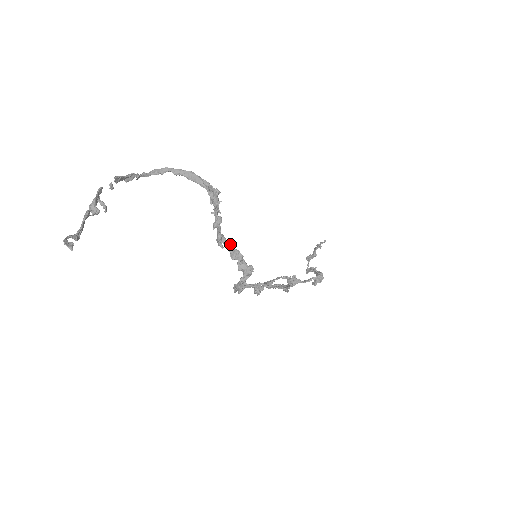
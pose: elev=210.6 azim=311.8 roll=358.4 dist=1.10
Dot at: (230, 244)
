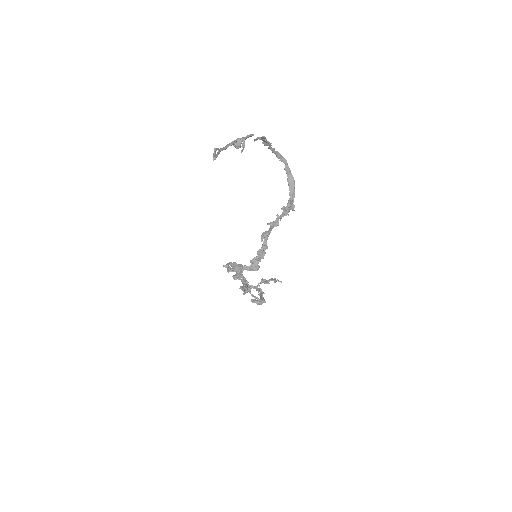
Dot at: occluded
